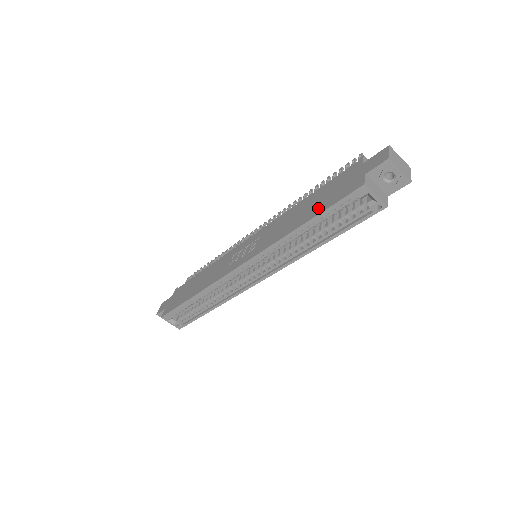
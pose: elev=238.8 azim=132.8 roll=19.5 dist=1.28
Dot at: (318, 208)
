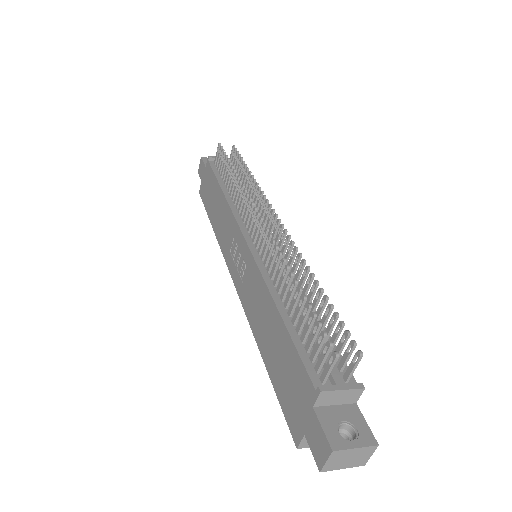
Dot at: (274, 371)
